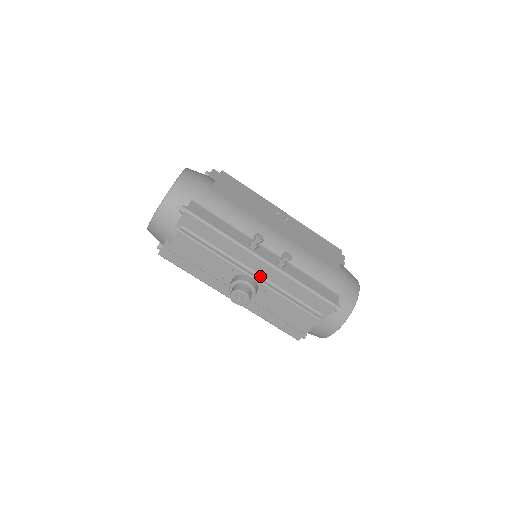
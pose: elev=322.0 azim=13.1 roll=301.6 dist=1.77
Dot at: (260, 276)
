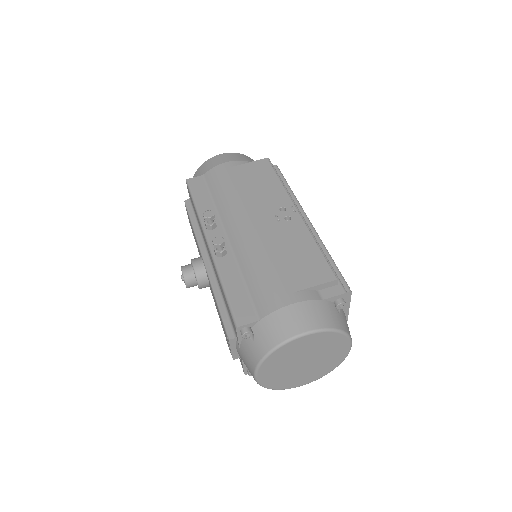
Dot at: (211, 264)
